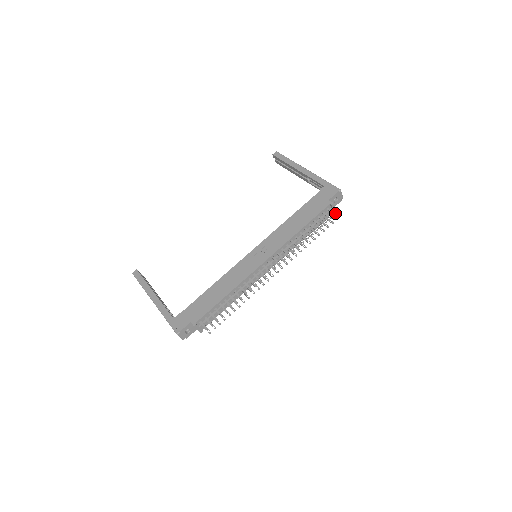
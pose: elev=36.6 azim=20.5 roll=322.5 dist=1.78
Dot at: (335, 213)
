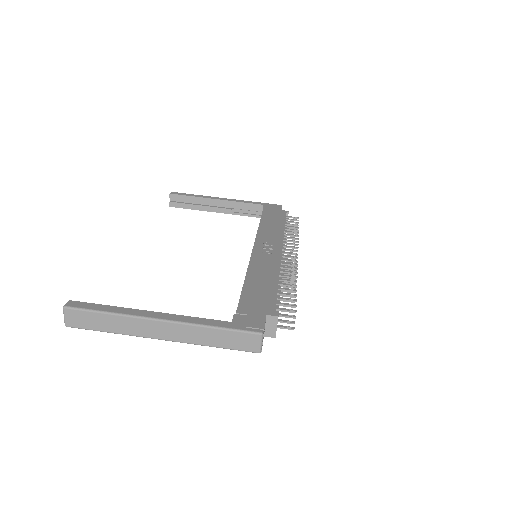
Dot at: (298, 217)
